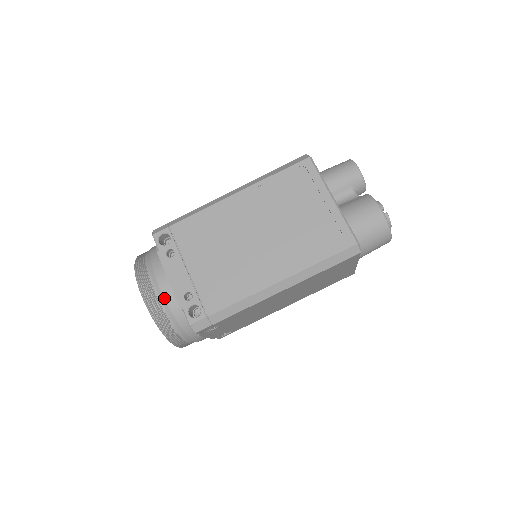
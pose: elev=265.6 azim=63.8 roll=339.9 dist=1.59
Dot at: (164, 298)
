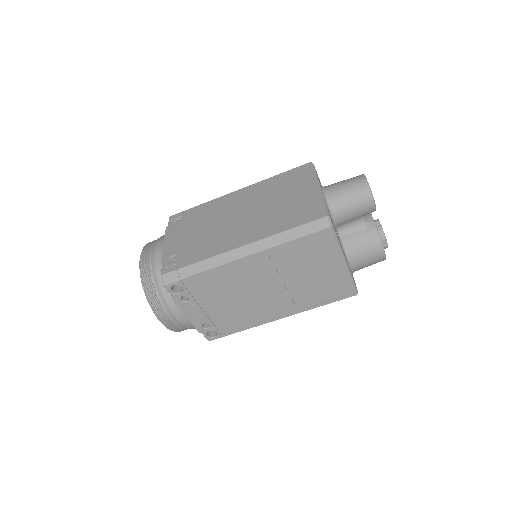
Dot at: (183, 325)
